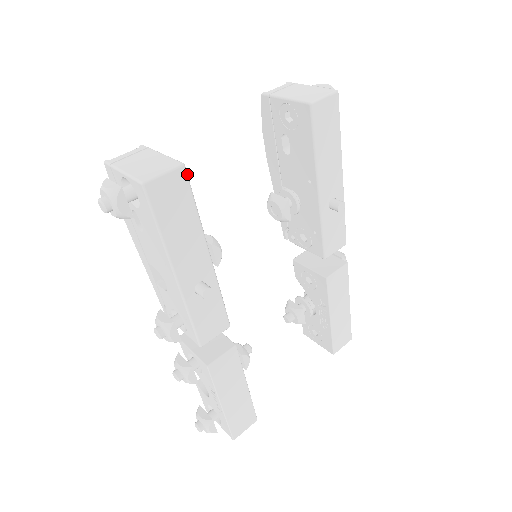
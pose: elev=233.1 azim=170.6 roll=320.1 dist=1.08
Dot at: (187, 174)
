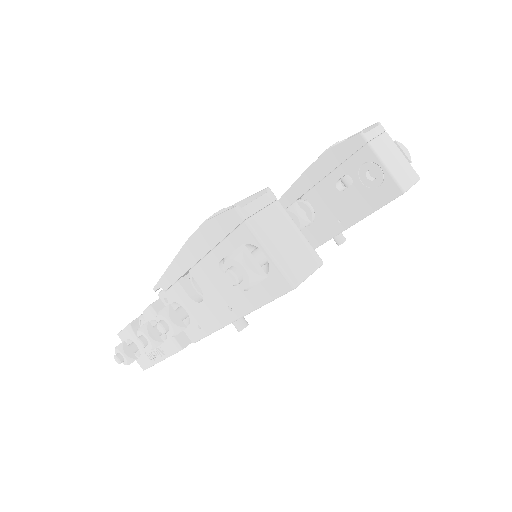
Dot at: occluded
